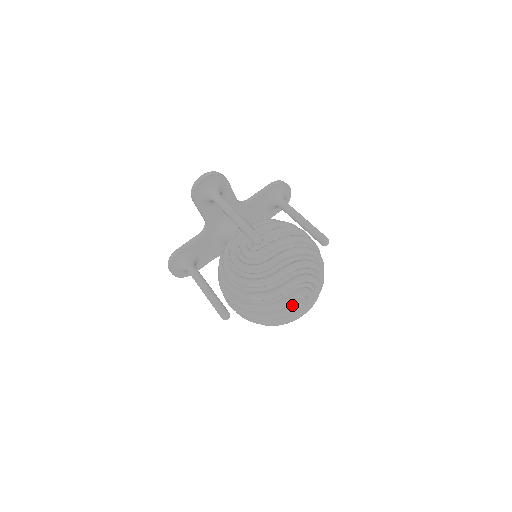
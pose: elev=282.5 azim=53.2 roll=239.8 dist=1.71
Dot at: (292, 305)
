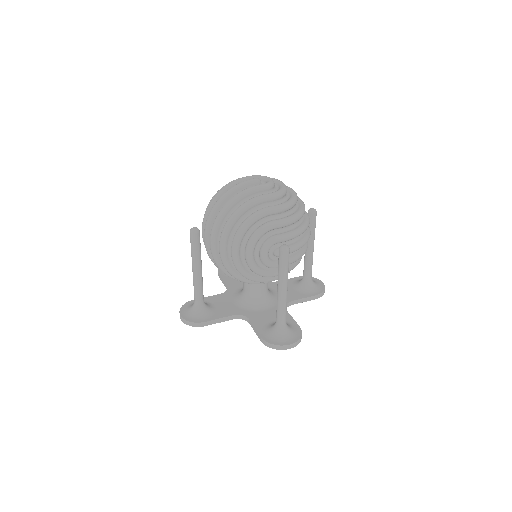
Dot at: occluded
